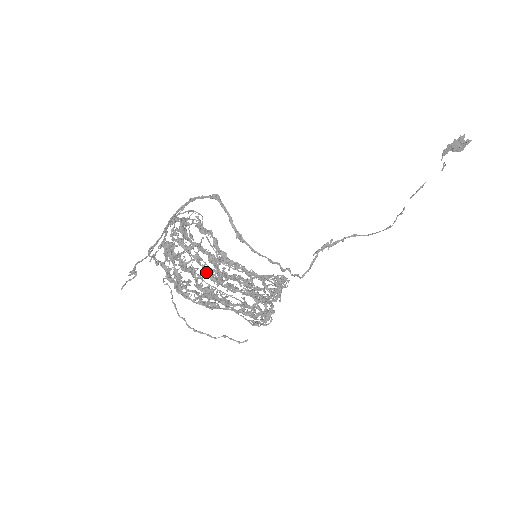
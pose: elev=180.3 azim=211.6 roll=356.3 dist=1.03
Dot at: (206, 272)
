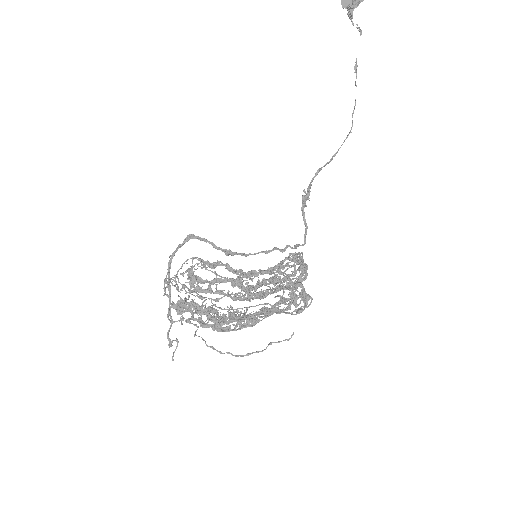
Dot at: (232, 298)
